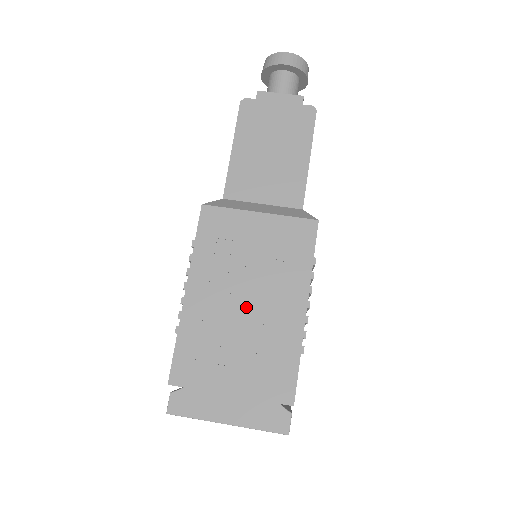
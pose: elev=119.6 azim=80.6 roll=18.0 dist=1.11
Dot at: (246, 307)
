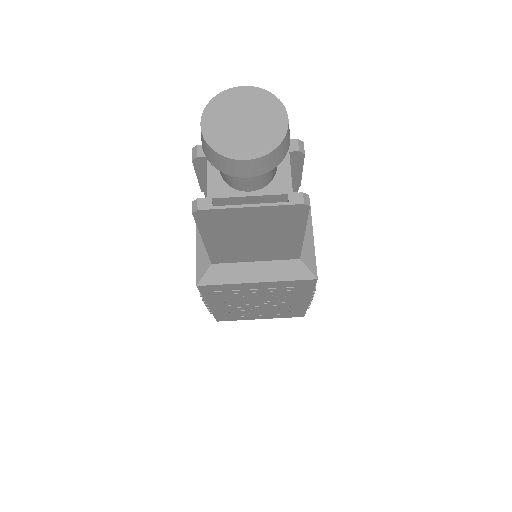
Dot at: (261, 306)
